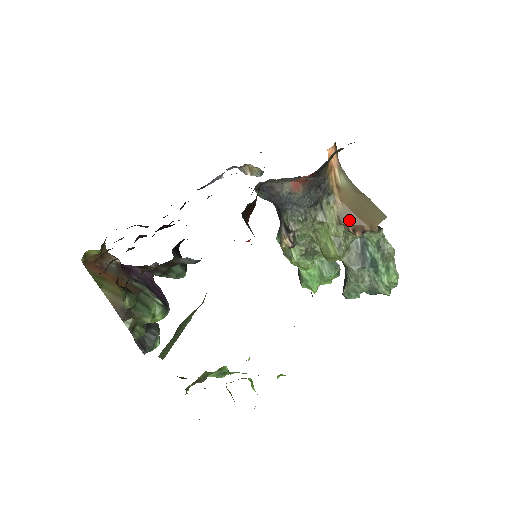
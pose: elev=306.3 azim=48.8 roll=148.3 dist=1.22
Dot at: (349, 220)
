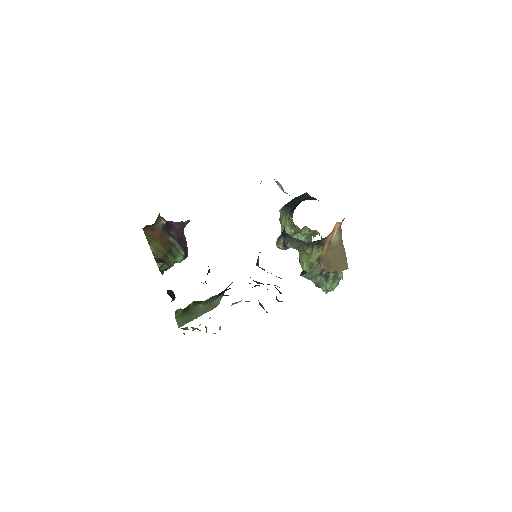
Dot at: (324, 262)
